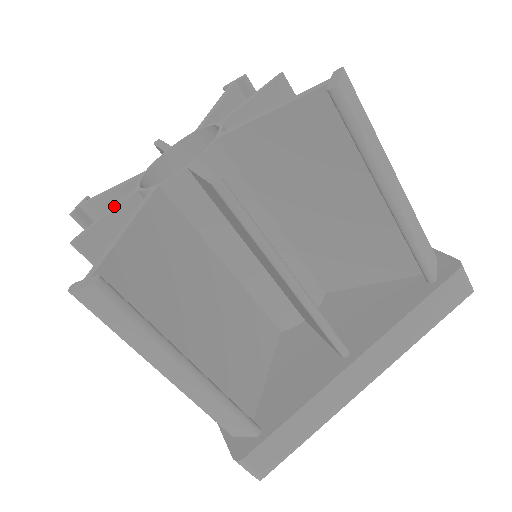
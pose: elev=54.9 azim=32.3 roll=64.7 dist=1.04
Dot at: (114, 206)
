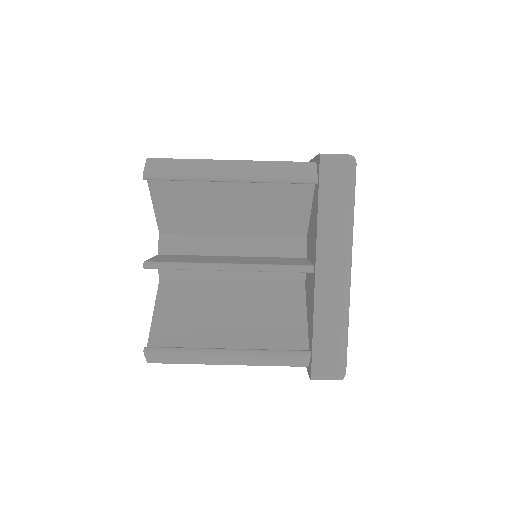
Dot at: occluded
